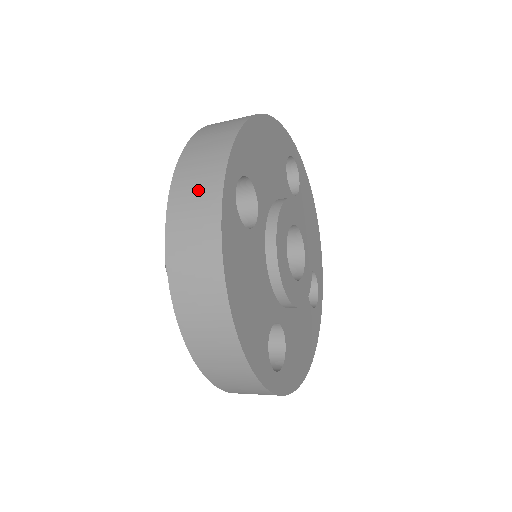
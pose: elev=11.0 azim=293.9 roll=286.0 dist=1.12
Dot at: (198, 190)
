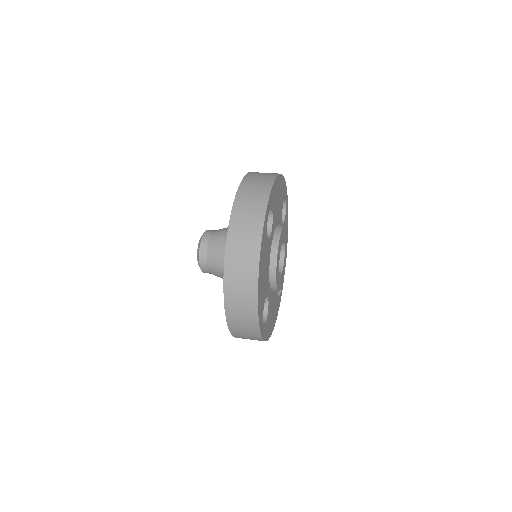
Dot at: (250, 212)
